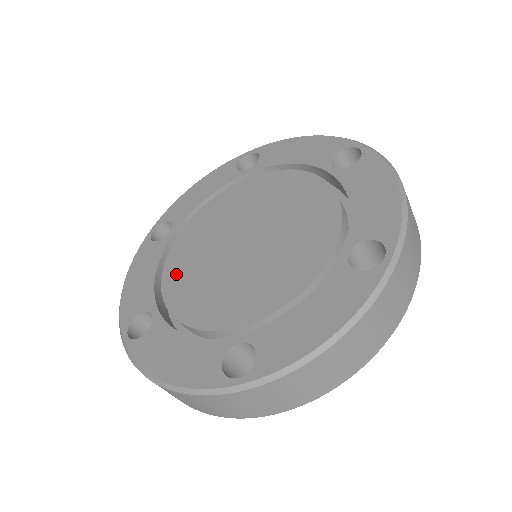
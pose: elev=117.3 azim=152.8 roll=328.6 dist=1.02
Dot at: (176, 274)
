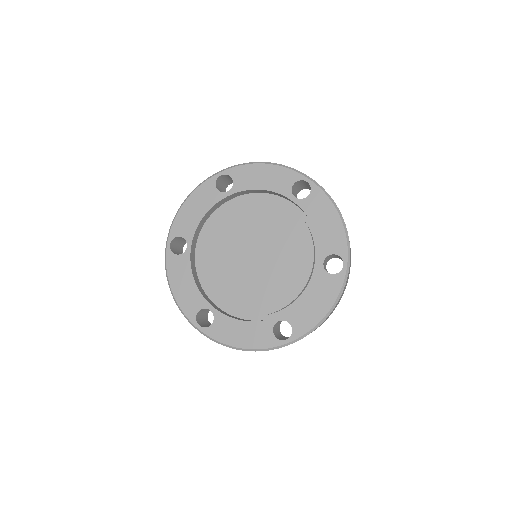
Dot at: (212, 280)
